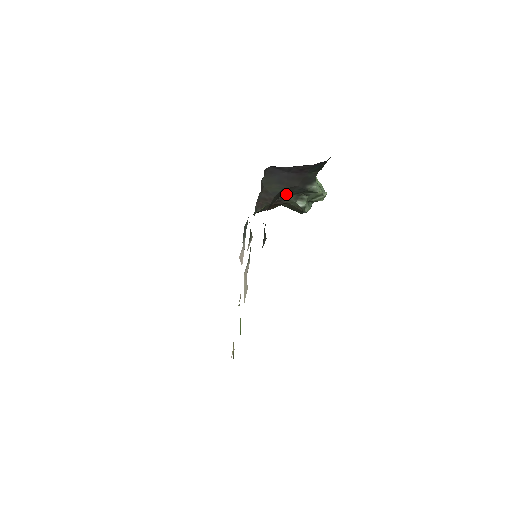
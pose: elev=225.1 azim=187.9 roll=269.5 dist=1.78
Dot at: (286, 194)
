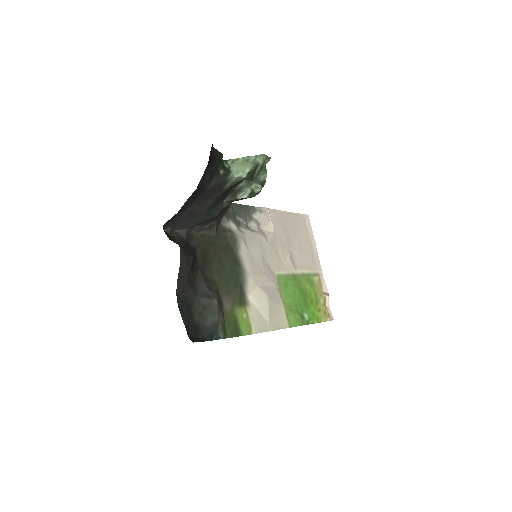
Dot at: (217, 206)
